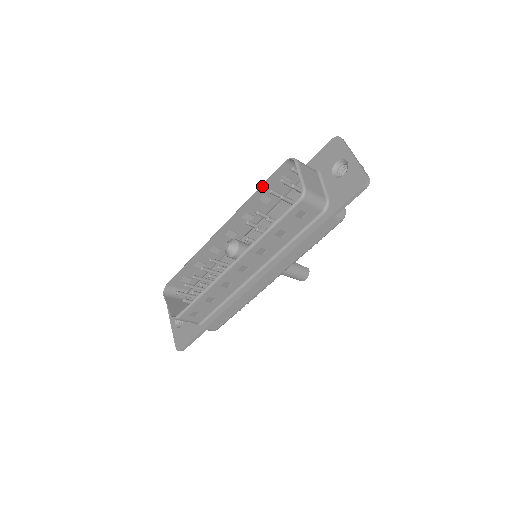
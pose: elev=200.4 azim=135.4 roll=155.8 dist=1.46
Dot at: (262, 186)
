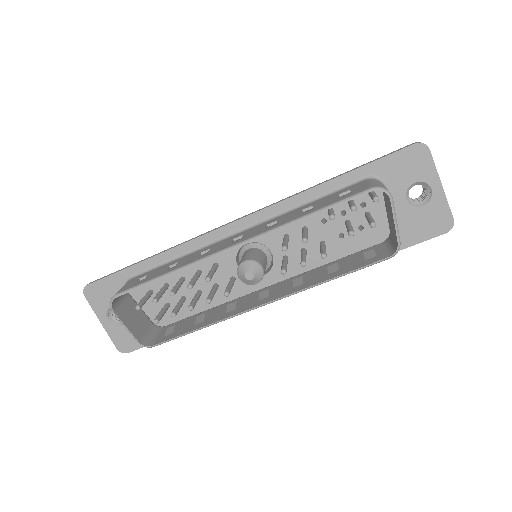
Dot at: (323, 211)
